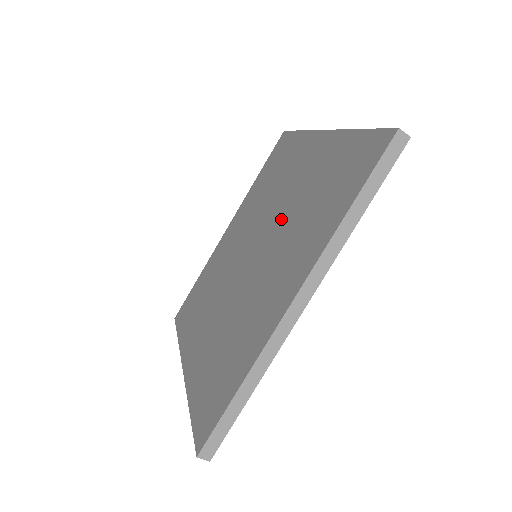
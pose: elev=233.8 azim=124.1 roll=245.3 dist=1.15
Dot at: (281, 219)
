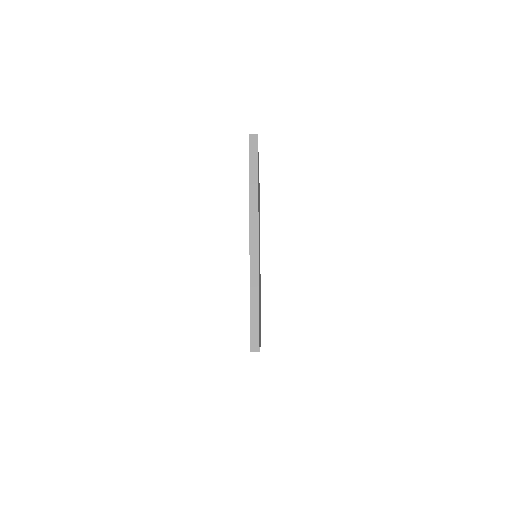
Dot at: occluded
